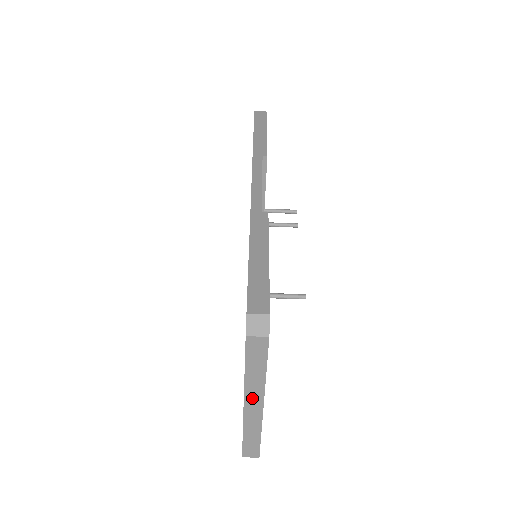
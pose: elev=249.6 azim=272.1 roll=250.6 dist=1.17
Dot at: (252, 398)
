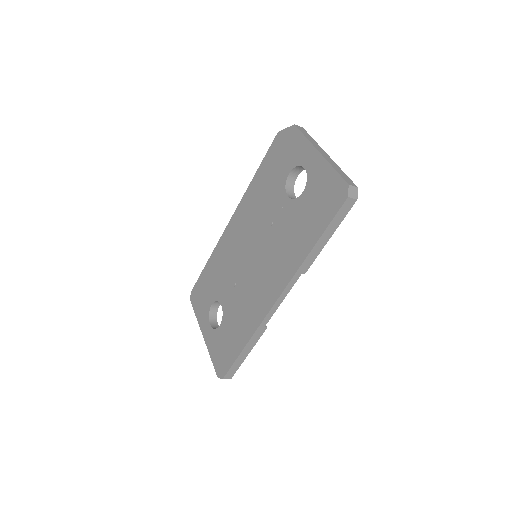
Dot at: occluded
